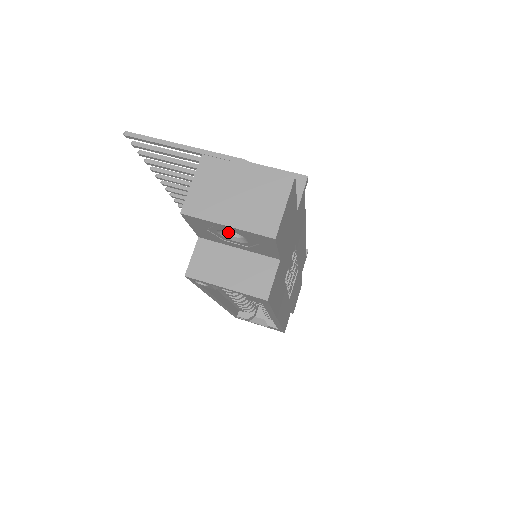
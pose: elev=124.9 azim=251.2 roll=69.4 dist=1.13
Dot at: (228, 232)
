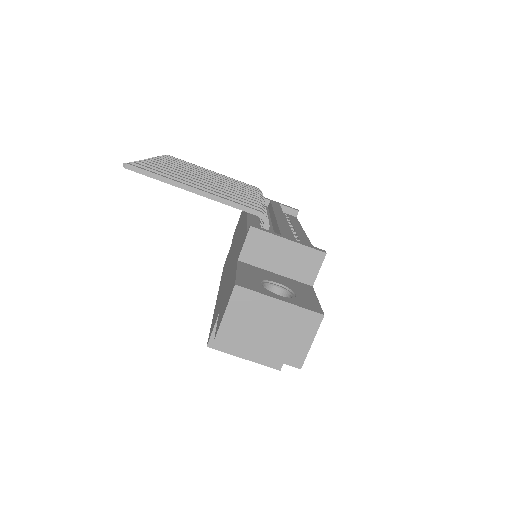
Dot at: occluded
